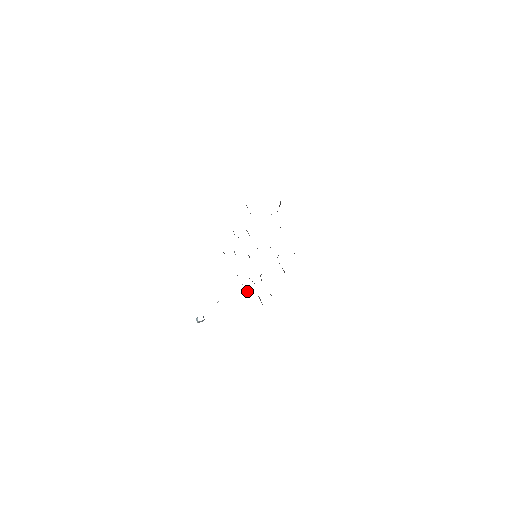
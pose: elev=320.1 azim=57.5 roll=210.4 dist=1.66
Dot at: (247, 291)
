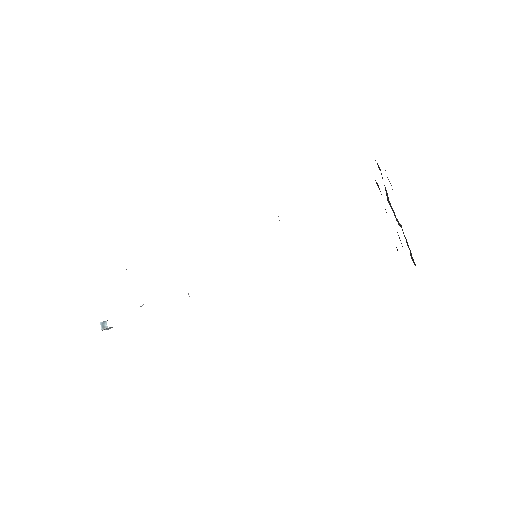
Dot at: occluded
